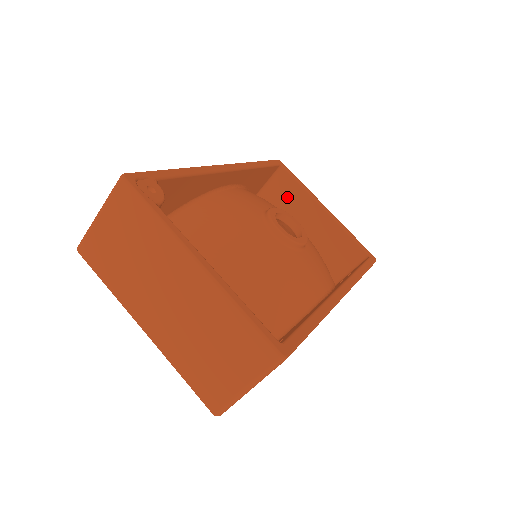
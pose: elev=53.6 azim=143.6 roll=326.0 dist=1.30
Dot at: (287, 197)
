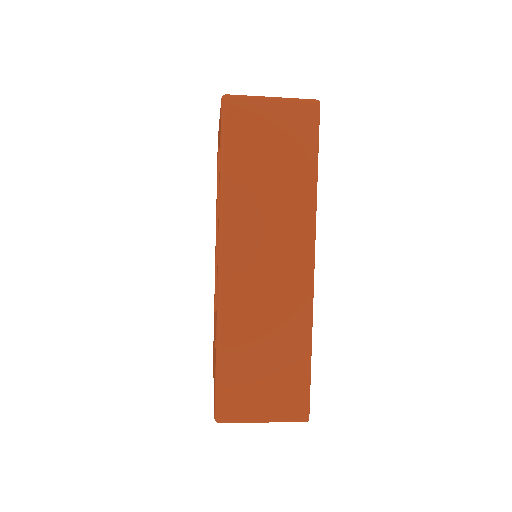
Dot at: occluded
